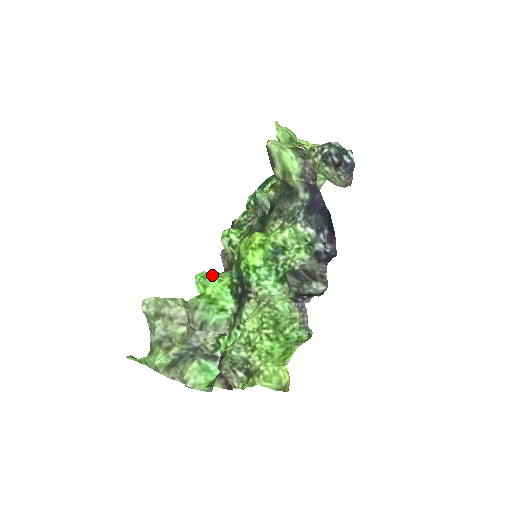
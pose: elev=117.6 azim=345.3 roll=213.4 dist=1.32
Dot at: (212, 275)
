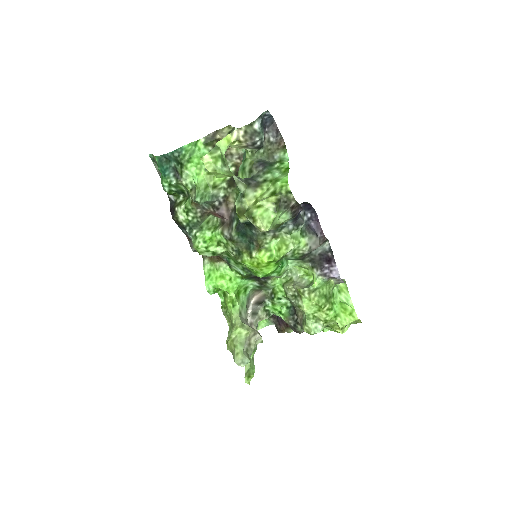
Dot at: (222, 283)
